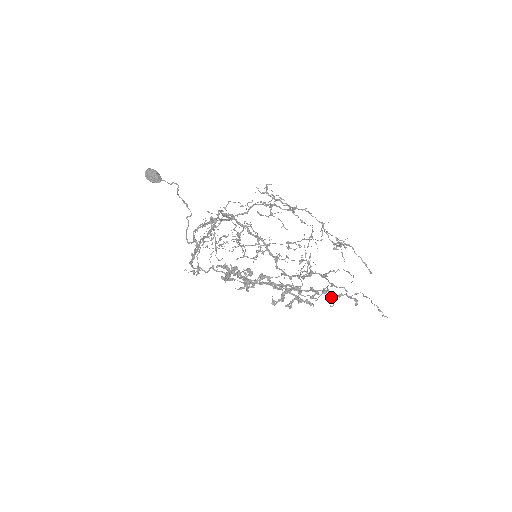
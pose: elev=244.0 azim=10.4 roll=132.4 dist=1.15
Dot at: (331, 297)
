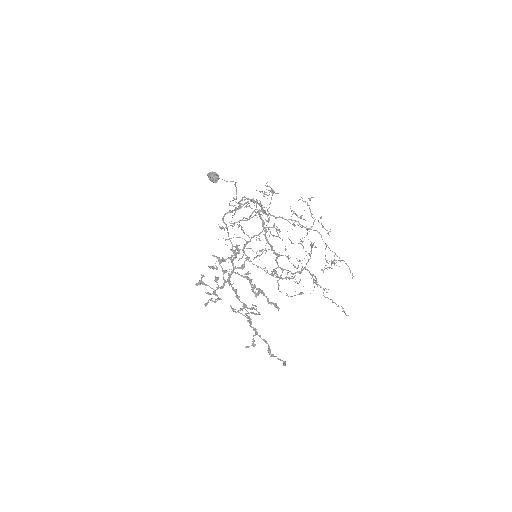
Dot at: (314, 286)
